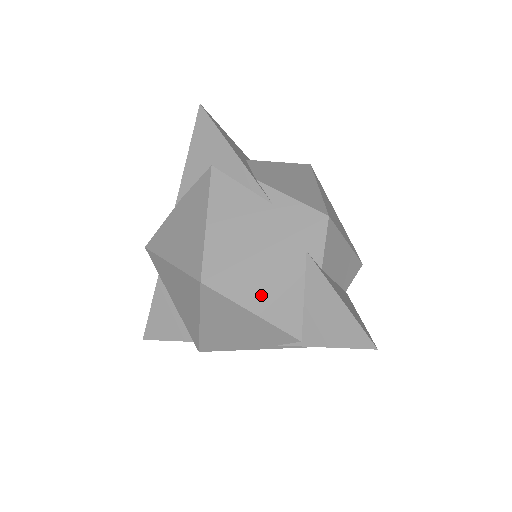
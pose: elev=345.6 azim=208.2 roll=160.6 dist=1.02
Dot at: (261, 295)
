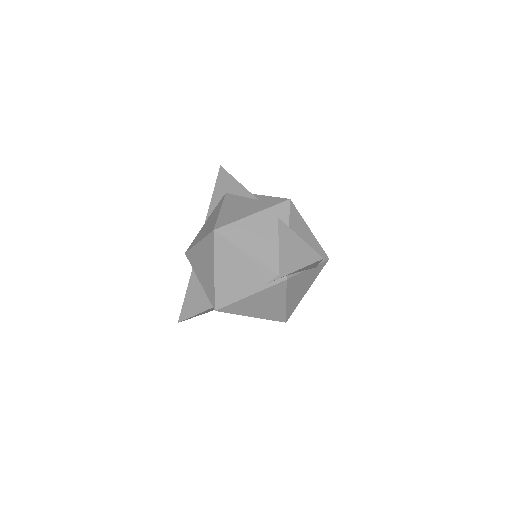
Dot at: (251, 241)
